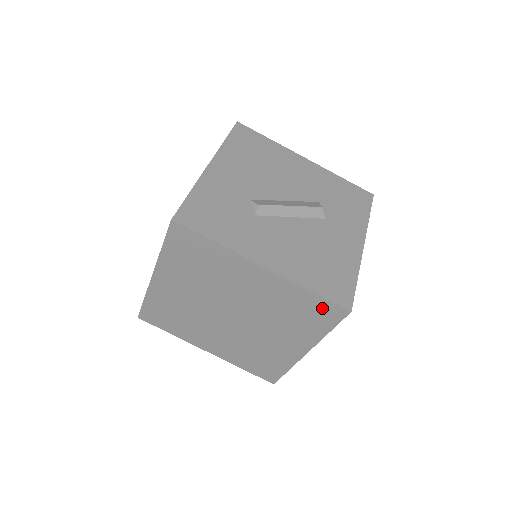
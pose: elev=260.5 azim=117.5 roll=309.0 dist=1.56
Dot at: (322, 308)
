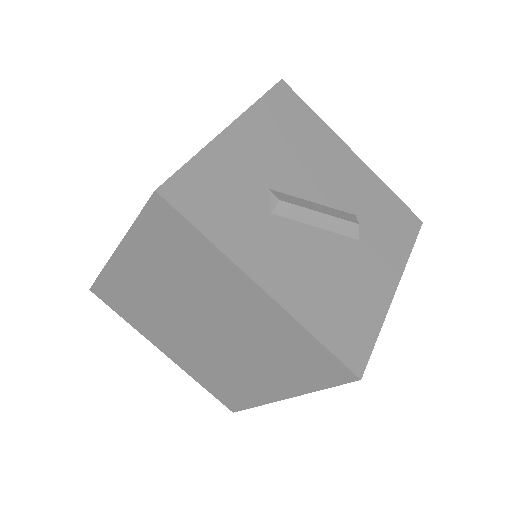
Dot at: (323, 362)
